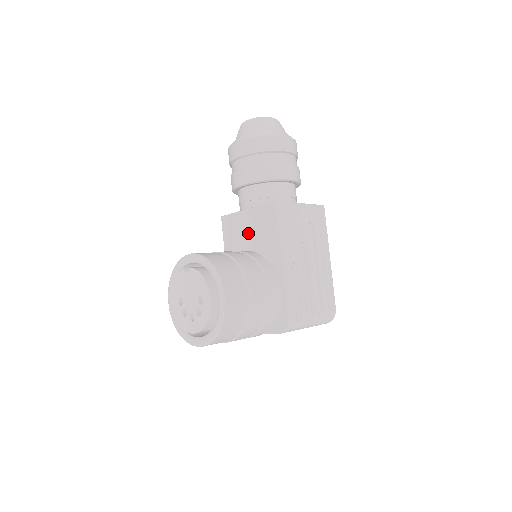
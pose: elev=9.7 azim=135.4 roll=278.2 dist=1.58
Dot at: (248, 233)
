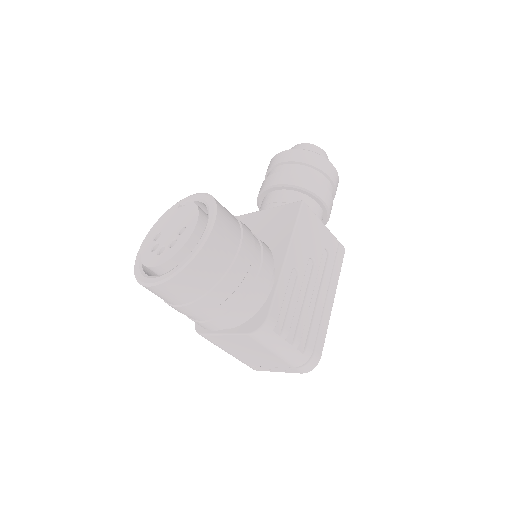
Dot at: (258, 230)
